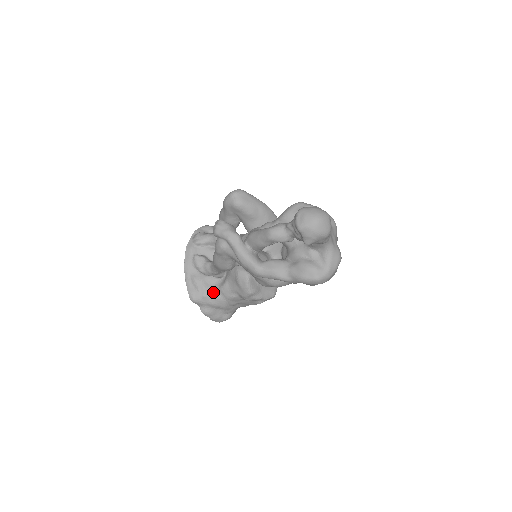
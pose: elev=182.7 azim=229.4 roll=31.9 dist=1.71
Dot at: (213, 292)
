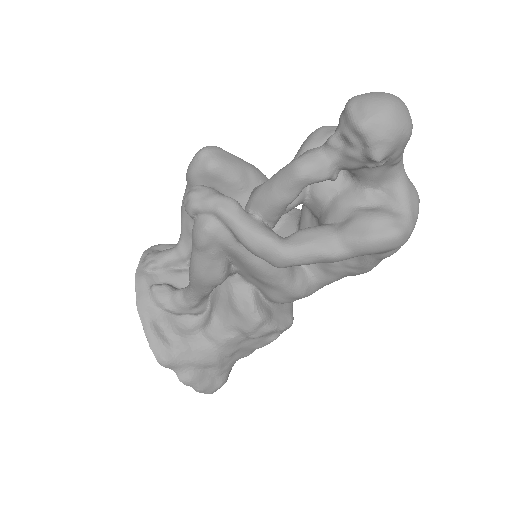
Dot at: (194, 340)
